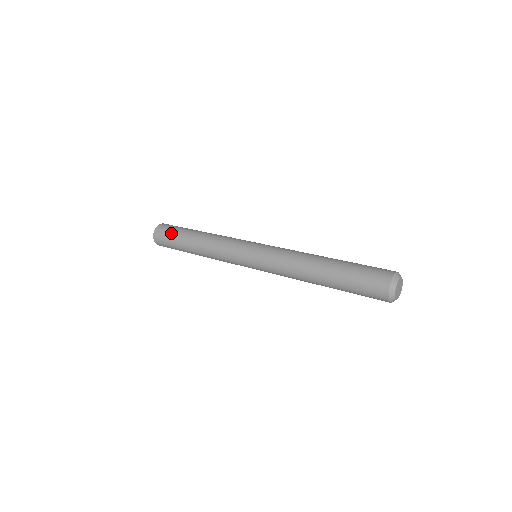
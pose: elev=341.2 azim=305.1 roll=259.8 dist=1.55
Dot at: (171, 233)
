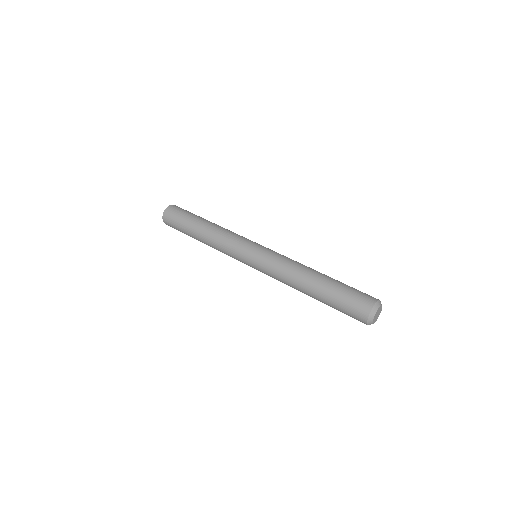
Dot at: (183, 213)
